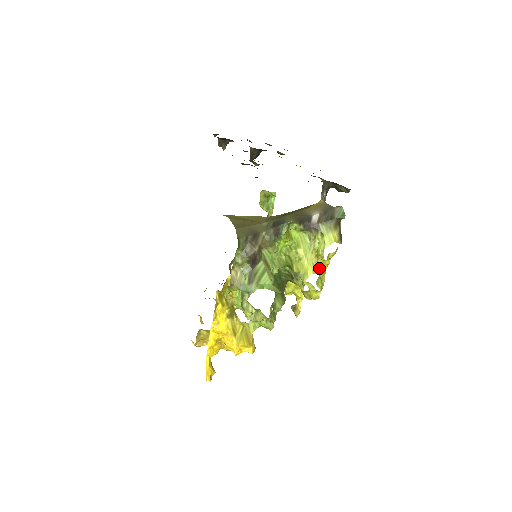
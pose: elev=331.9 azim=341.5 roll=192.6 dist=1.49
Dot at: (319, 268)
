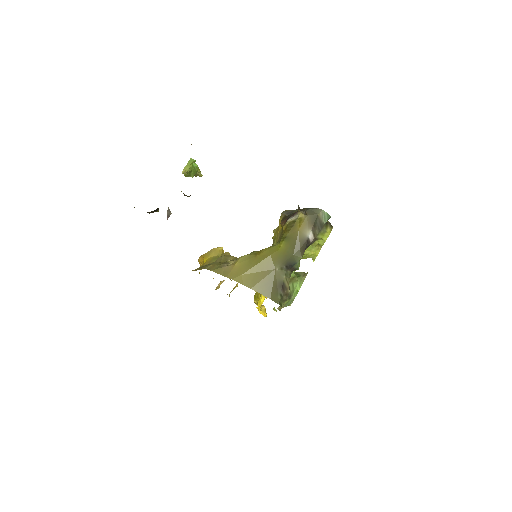
Dot at: occluded
